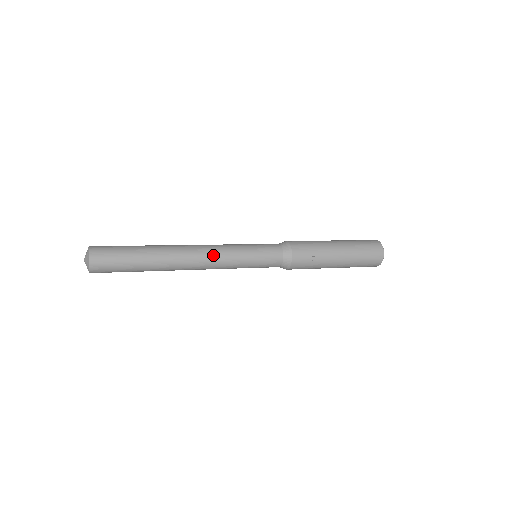
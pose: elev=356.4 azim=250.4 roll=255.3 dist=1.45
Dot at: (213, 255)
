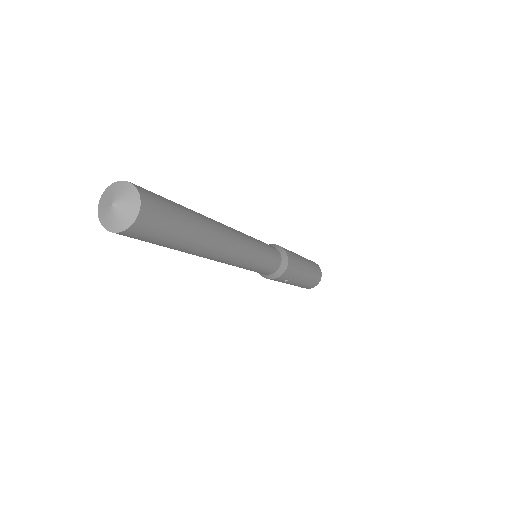
Dot at: (240, 257)
